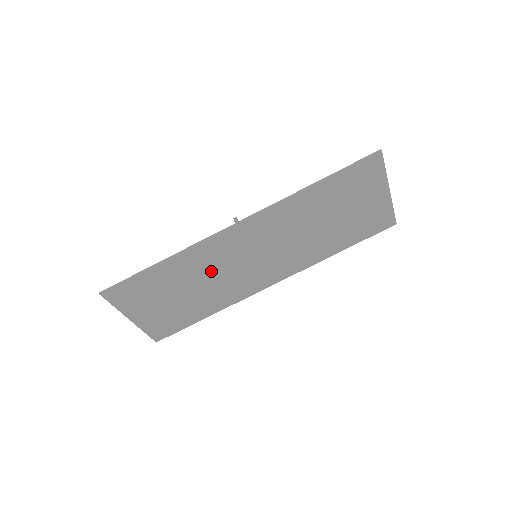
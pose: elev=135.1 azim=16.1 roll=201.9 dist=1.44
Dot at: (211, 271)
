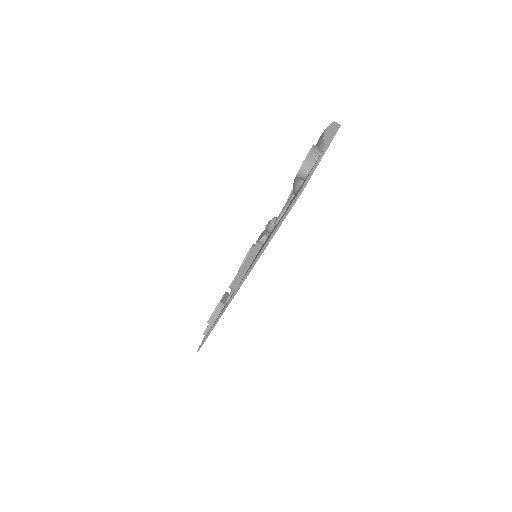
Dot at: occluded
